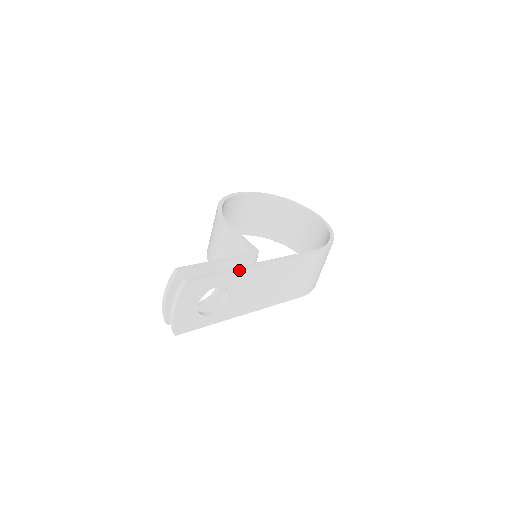
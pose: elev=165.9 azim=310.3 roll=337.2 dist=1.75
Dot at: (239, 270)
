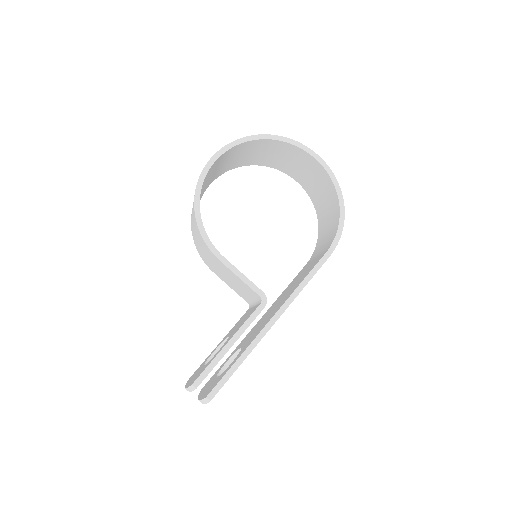
Dot at: (254, 347)
